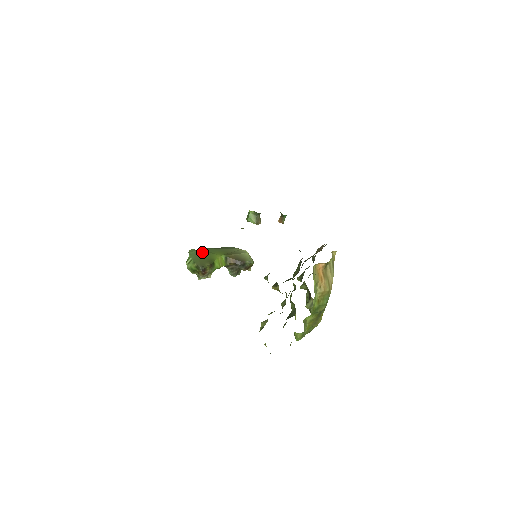
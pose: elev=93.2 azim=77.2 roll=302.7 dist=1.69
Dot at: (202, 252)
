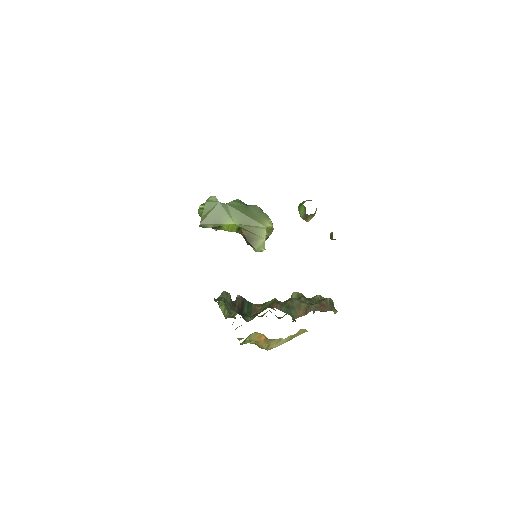
Dot at: (220, 207)
